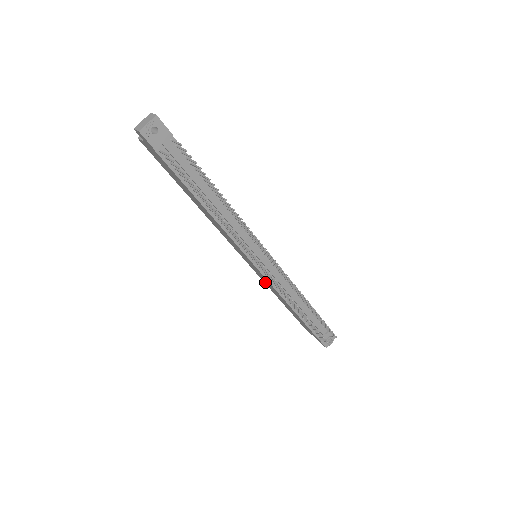
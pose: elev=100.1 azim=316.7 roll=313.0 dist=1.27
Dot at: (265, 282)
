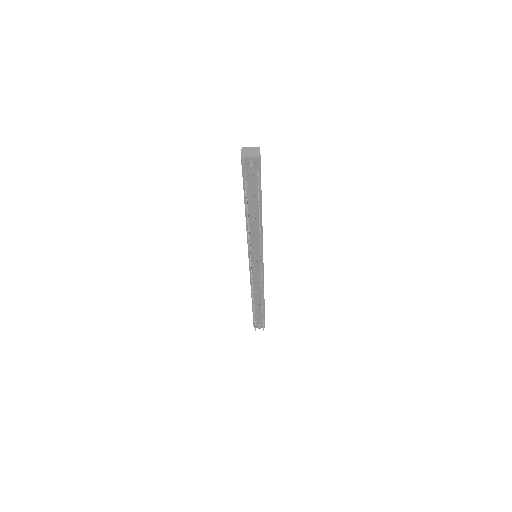
Dot at: occluded
